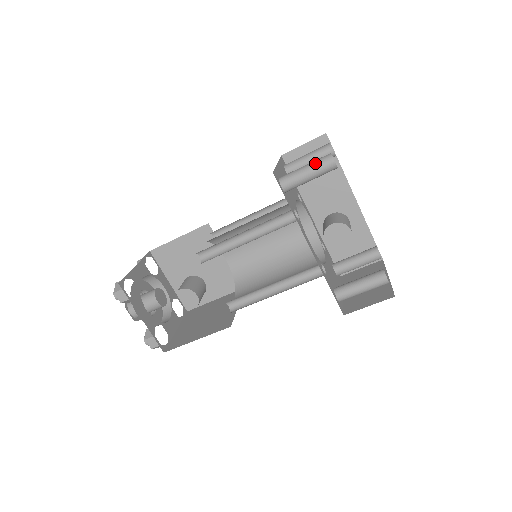
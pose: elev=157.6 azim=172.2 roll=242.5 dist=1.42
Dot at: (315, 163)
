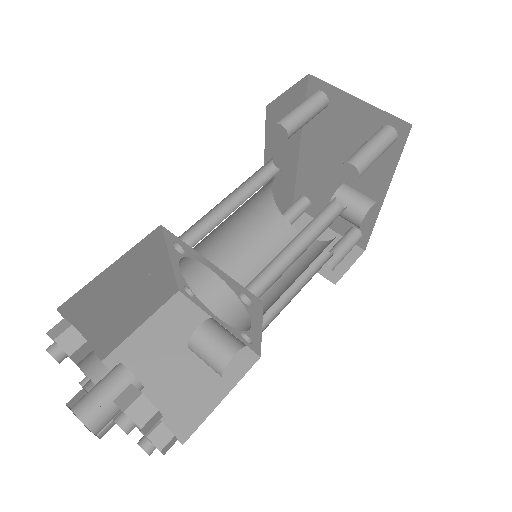
Dot at: (385, 141)
